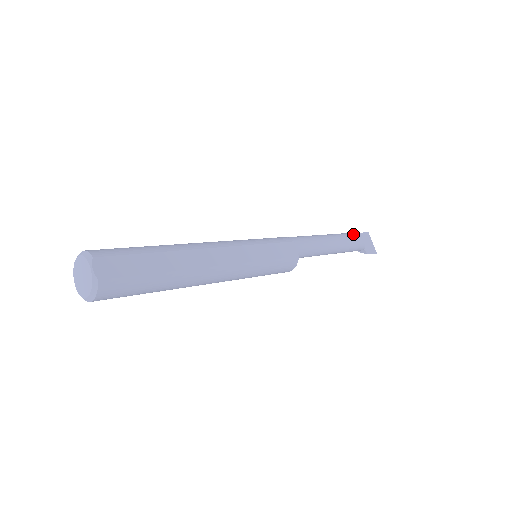
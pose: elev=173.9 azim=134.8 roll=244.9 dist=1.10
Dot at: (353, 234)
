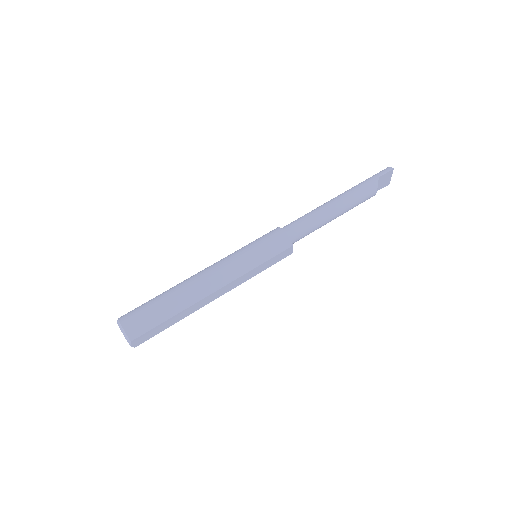
Dot at: (367, 193)
